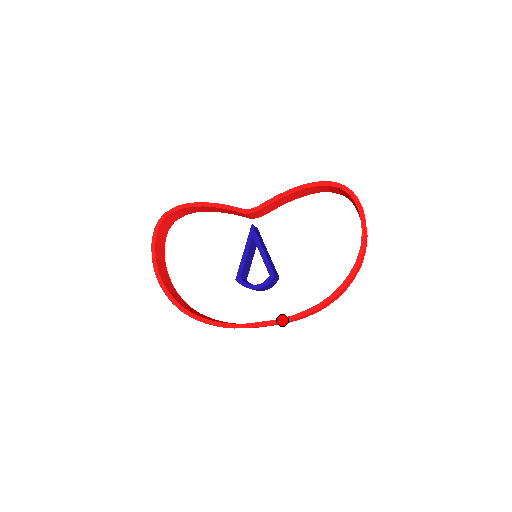
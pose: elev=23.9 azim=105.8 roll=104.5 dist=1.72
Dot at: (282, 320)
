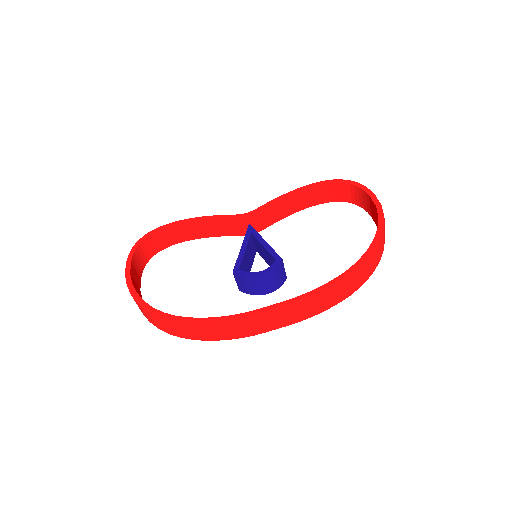
Dot at: (299, 298)
